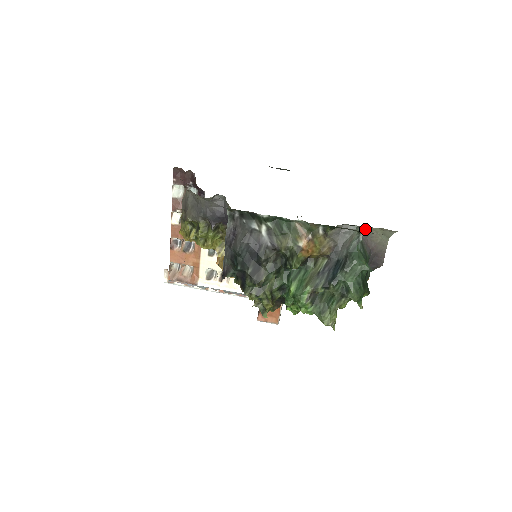
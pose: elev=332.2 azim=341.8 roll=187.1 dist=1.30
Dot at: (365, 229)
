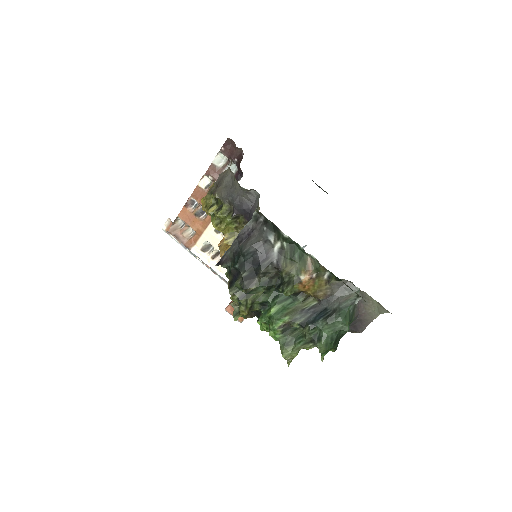
Dot at: (365, 295)
